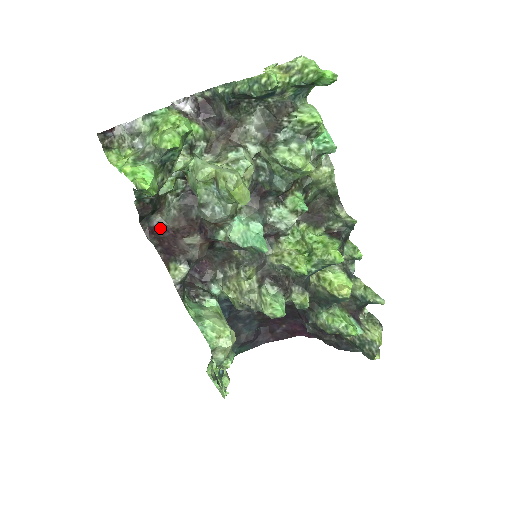
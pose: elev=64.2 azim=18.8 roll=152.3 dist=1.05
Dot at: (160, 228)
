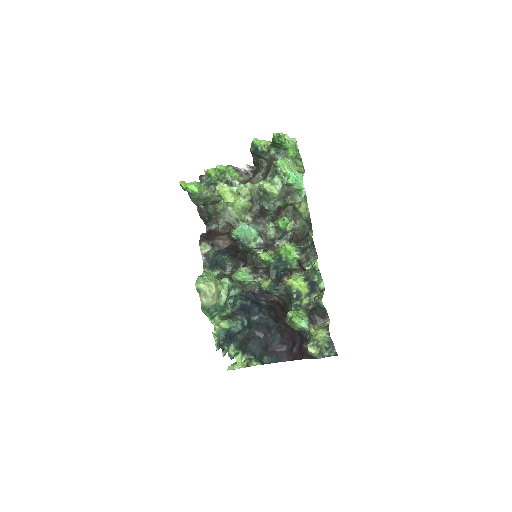
Dot at: (214, 231)
